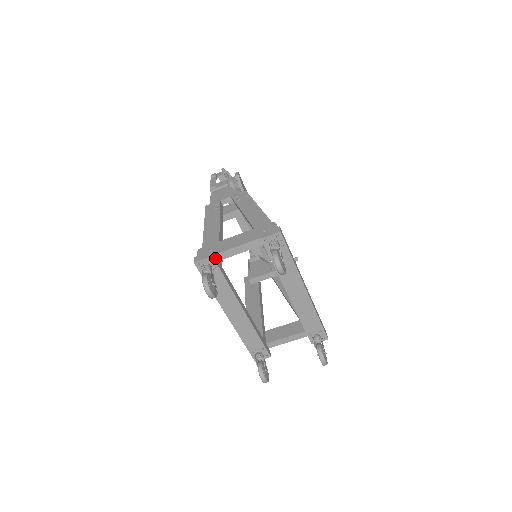
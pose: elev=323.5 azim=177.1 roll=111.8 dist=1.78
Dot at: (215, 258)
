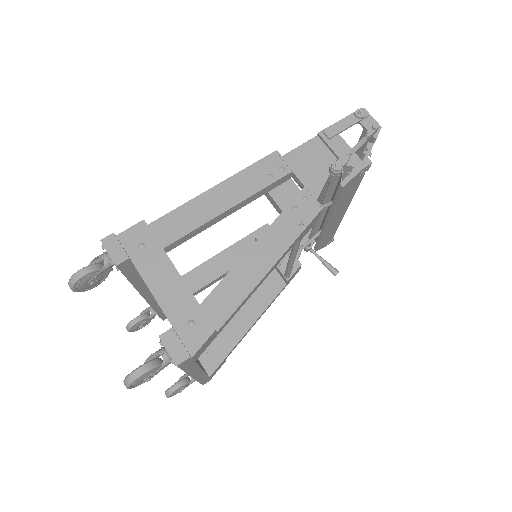
Dot at: (125, 265)
